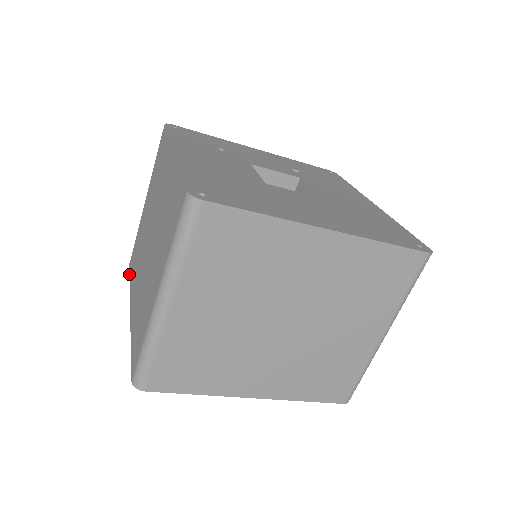
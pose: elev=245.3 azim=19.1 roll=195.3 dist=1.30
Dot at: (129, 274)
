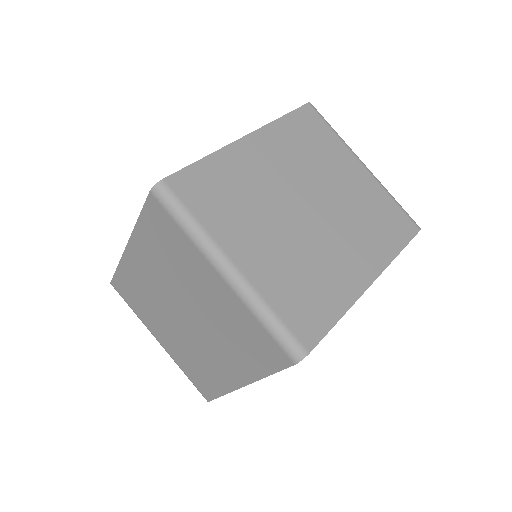
Dot at: occluded
